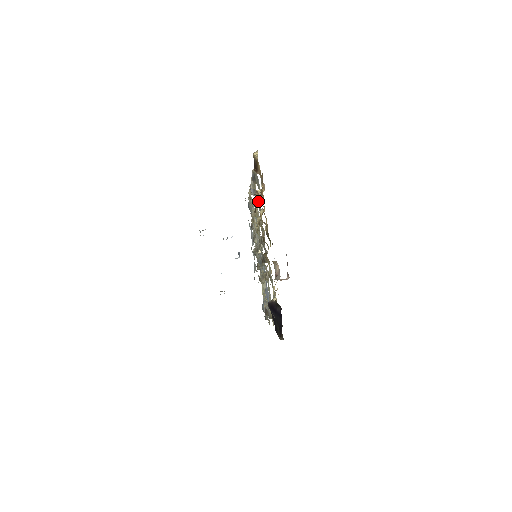
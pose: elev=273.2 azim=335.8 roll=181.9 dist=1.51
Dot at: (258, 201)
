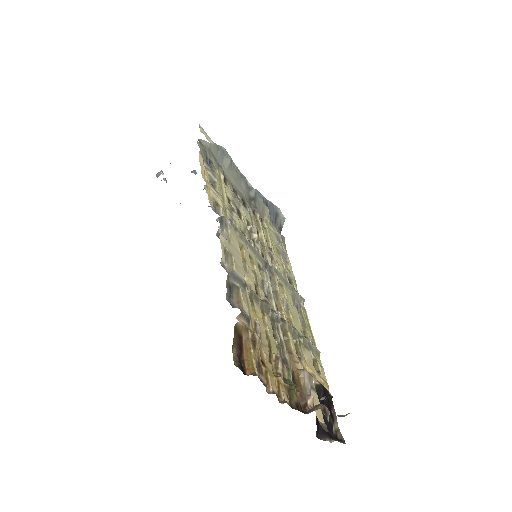
Dot at: (248, 301)
